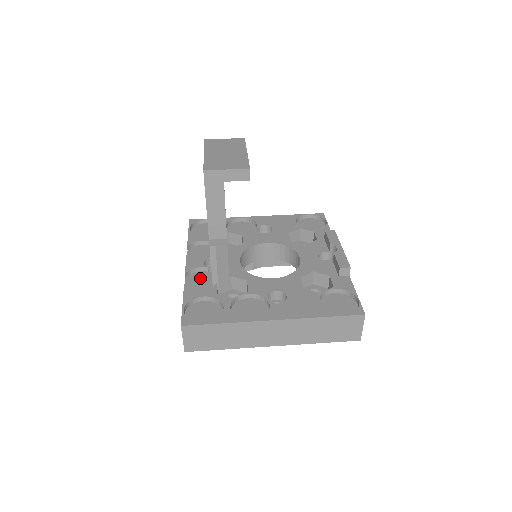
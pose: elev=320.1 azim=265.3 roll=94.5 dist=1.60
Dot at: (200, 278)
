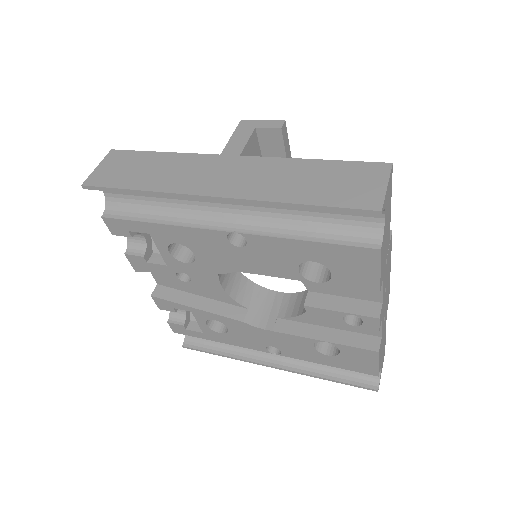
Dot at: occluded
